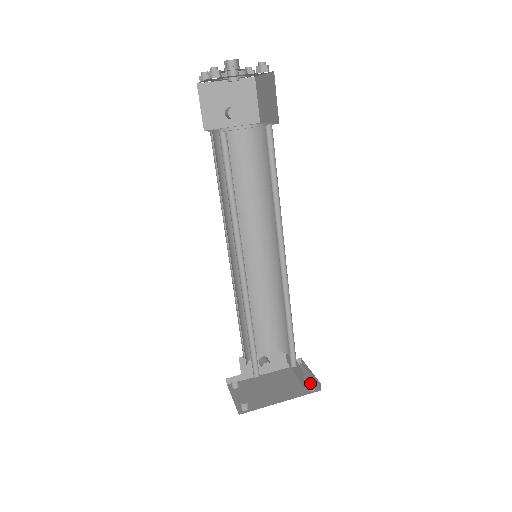
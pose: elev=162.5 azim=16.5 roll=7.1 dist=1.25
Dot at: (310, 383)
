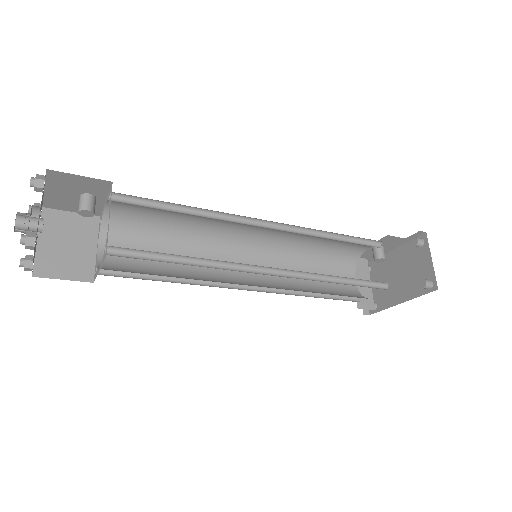
Dot at: (429, 274)
